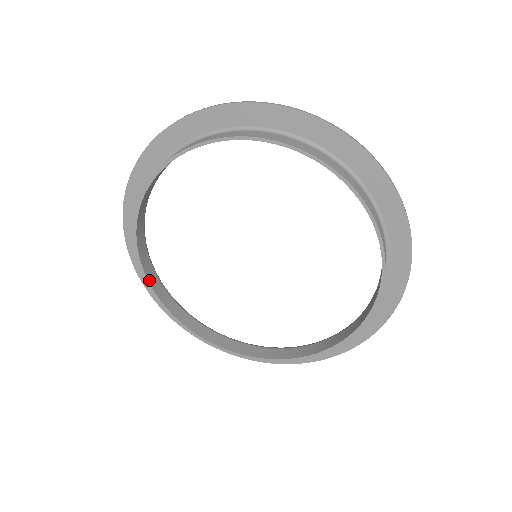
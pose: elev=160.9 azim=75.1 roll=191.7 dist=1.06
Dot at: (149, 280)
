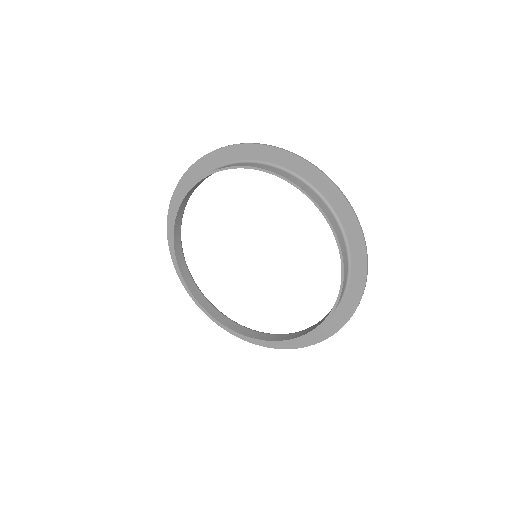
Dot at: (210, 313)
